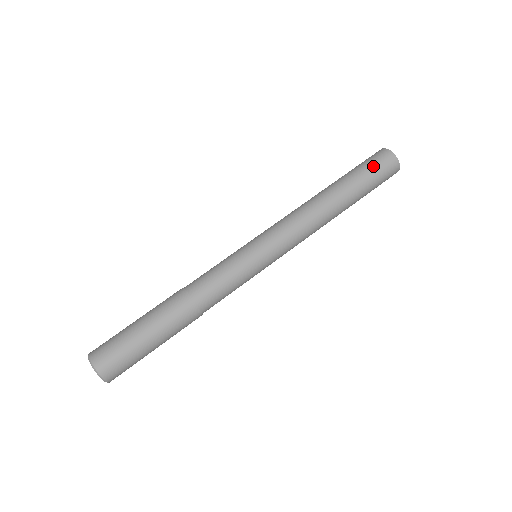
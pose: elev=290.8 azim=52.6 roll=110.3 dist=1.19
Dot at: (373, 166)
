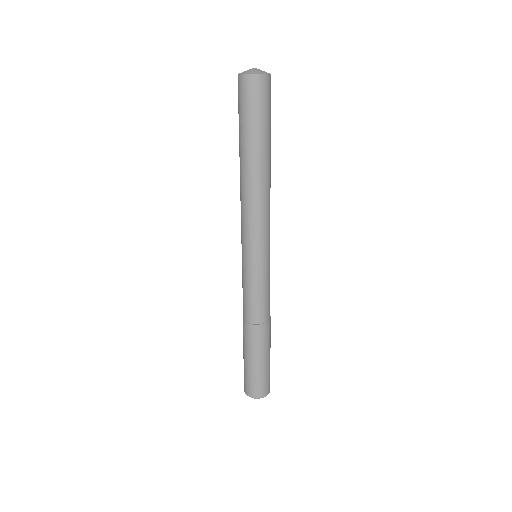
Dot at: (258, 107)
